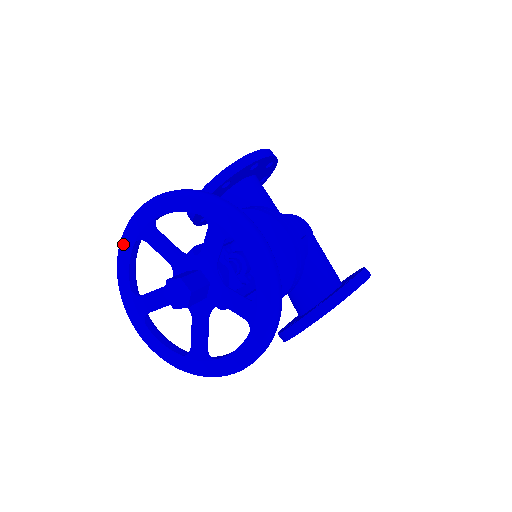
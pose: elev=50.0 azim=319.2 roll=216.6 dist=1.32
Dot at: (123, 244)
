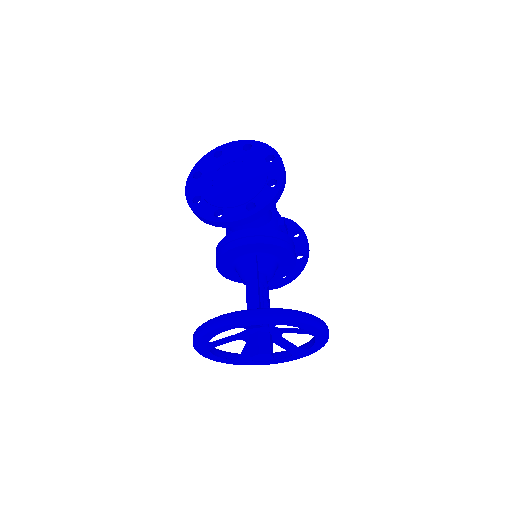
Dot at: (219, 329)
